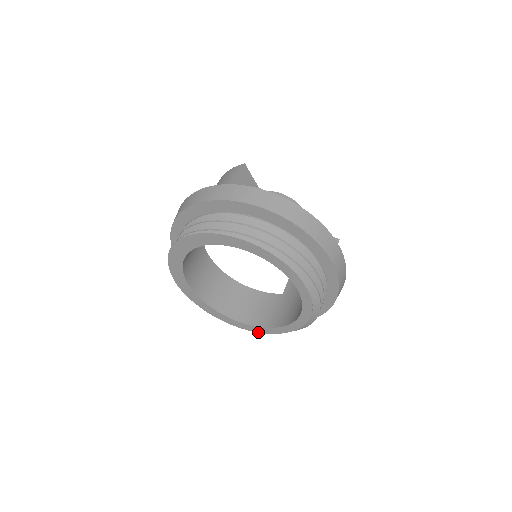
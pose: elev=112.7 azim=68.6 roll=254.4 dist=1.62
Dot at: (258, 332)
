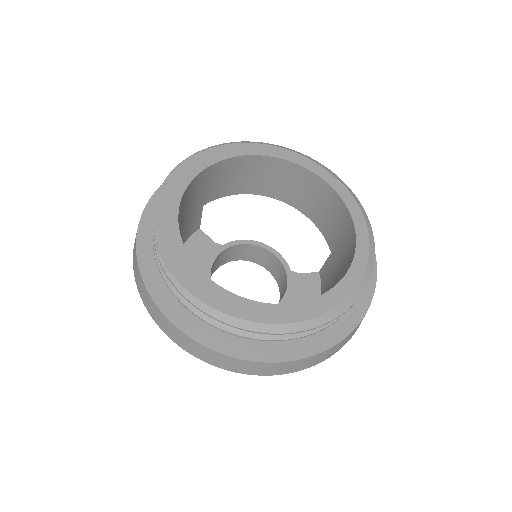
Dot at: (330, 309)
